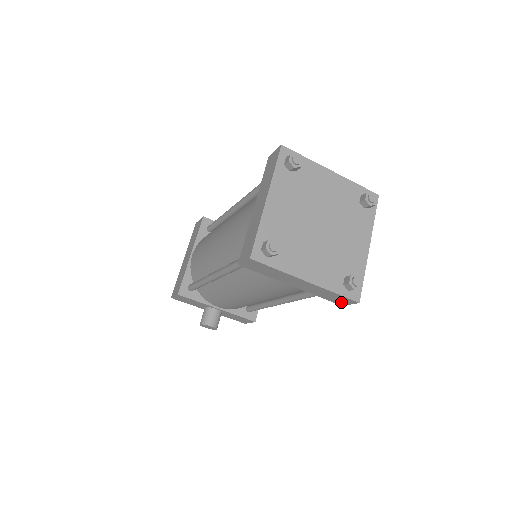
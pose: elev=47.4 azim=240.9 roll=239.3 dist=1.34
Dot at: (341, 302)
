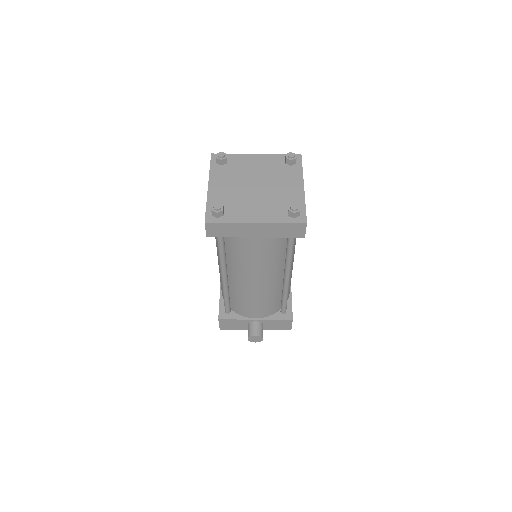
Dot at: (298, 233)
